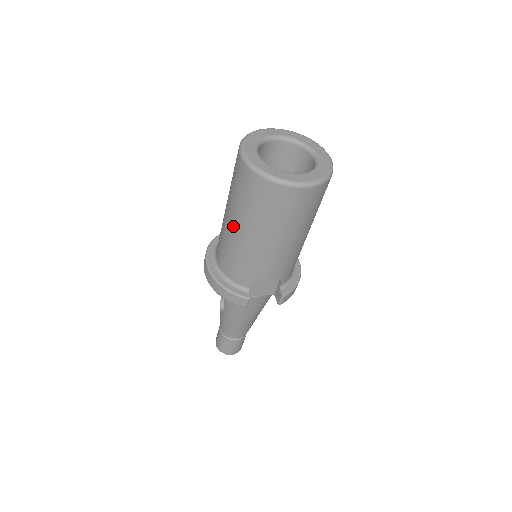
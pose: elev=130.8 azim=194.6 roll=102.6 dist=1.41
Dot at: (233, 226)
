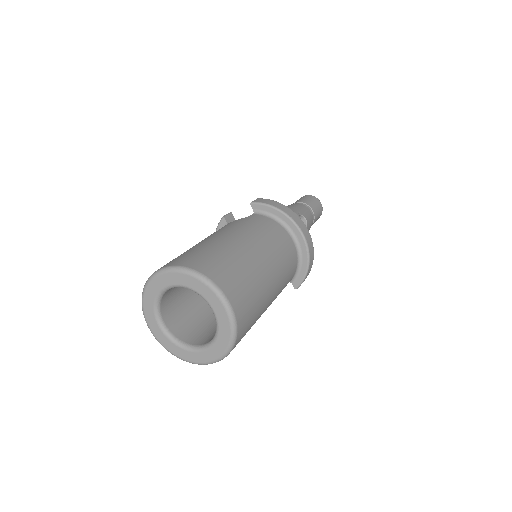
Dot at: occluded
